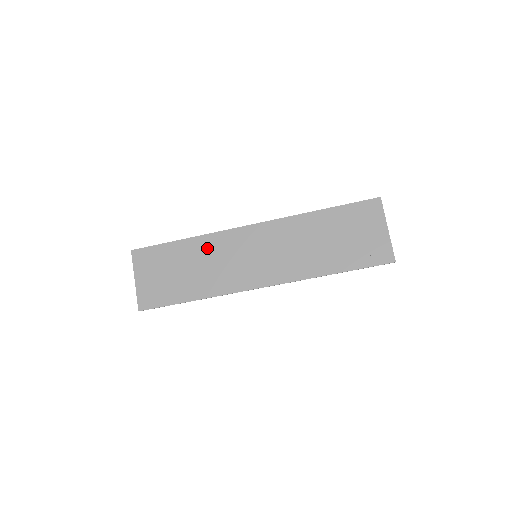
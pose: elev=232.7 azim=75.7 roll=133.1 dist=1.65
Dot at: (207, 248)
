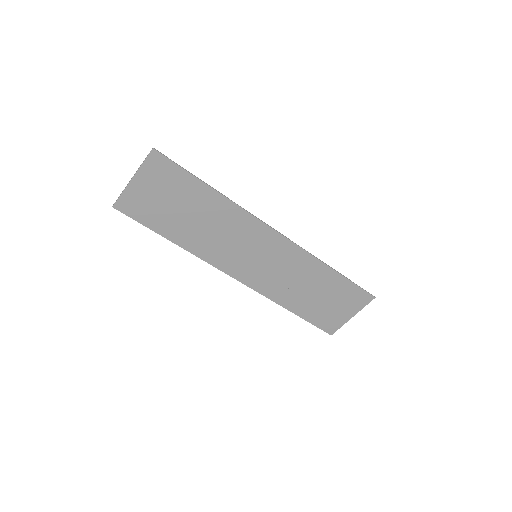
Dot at: (226, 216)
